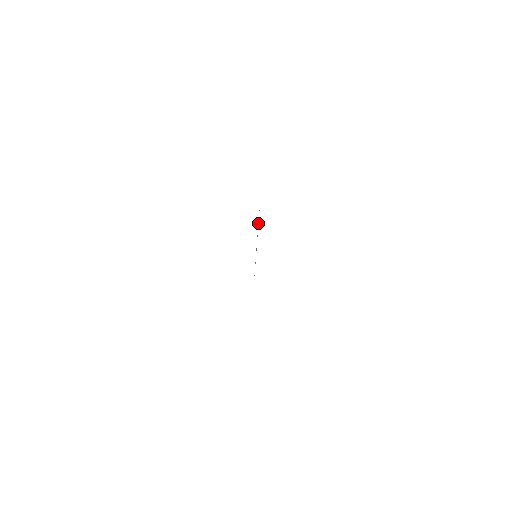
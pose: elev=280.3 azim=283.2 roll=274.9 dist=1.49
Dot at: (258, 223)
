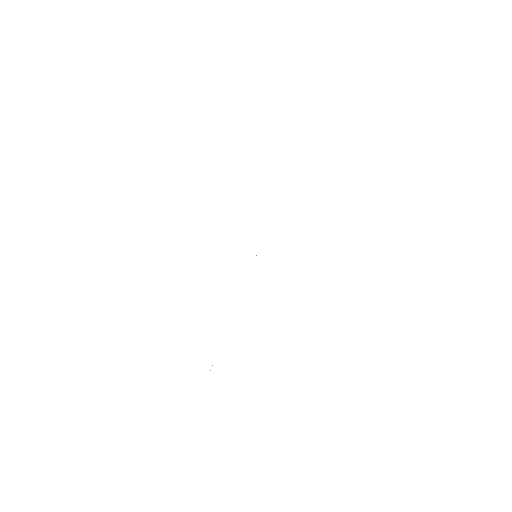
Dot at: occluded
